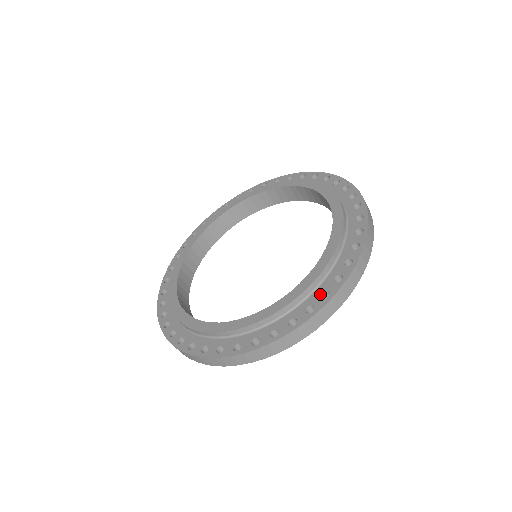
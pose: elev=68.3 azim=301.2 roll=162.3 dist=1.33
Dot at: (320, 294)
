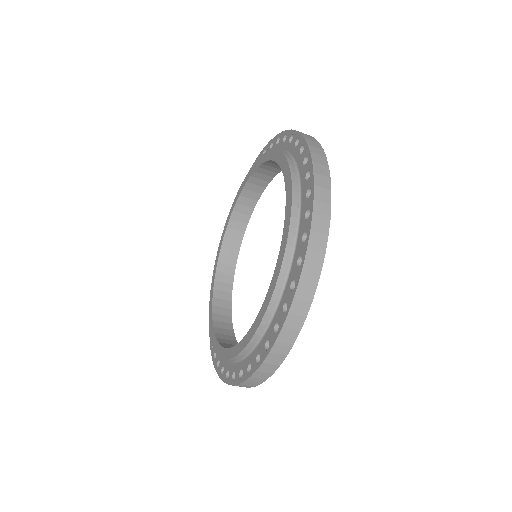
Dot at: (296, 264)
